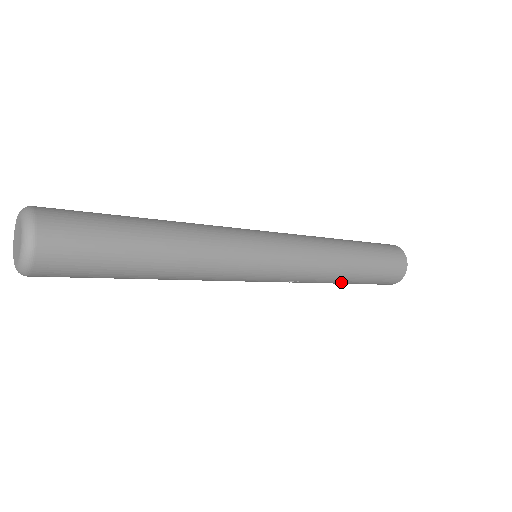
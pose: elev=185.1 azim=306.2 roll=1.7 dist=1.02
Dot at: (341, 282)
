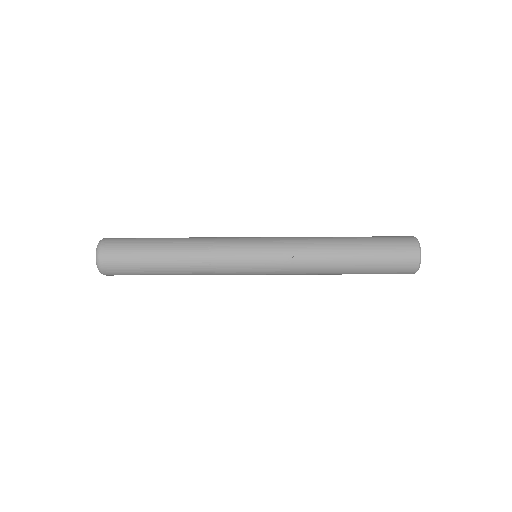
Dot at: (344, 255)
